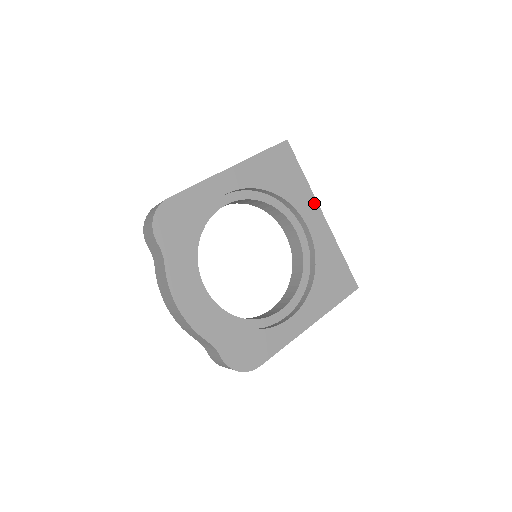
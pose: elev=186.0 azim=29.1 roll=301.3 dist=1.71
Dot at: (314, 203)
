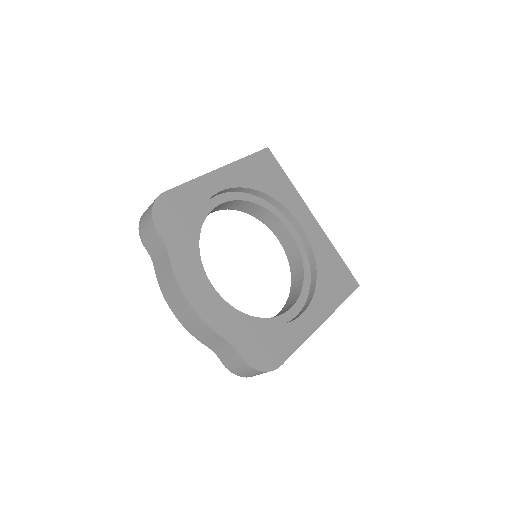
Dot at: (303, 204)
